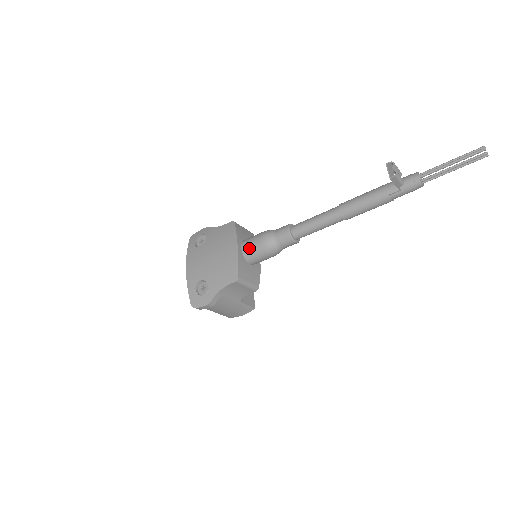
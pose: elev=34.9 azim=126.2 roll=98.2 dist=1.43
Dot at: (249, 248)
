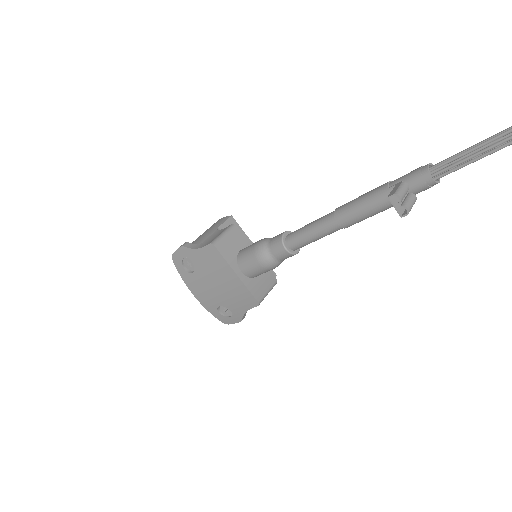
Dot at: (251, 272)
